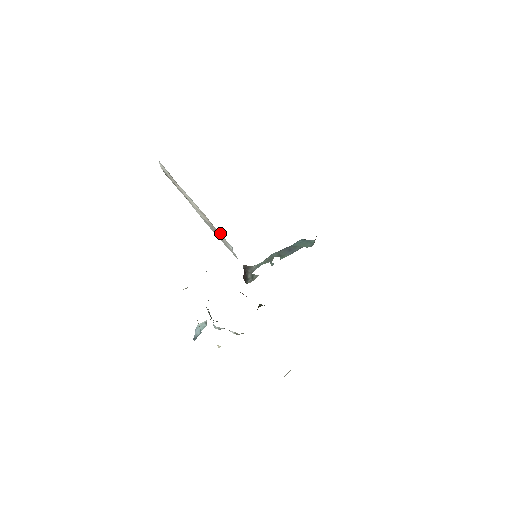
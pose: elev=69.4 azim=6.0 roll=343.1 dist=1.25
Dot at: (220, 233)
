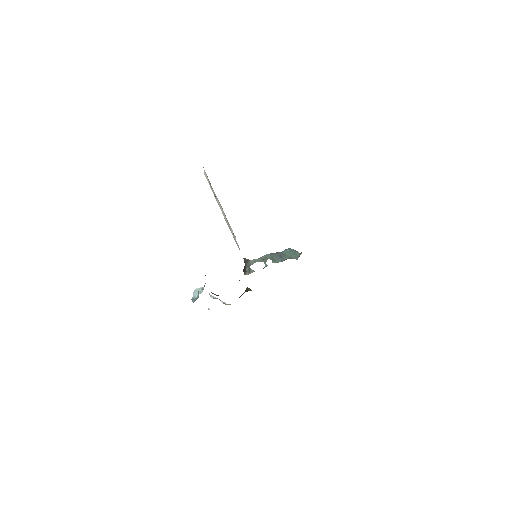
Dot at: occluded
